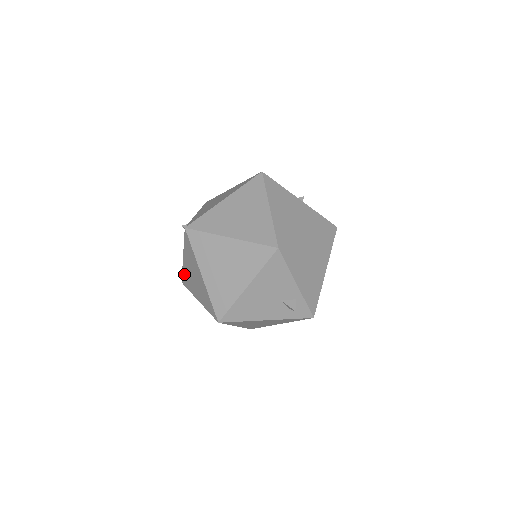
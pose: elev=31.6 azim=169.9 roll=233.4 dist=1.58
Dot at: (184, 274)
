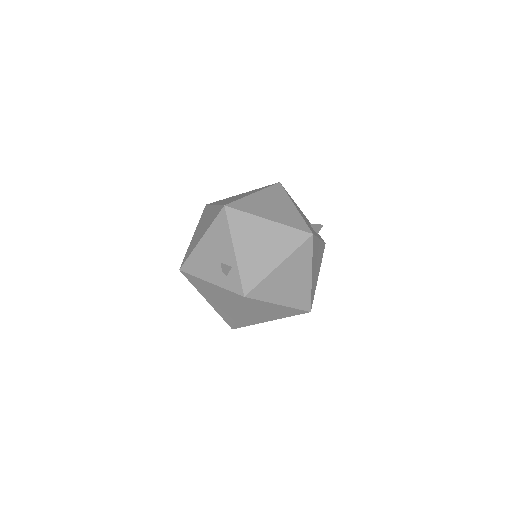
Dot at: occluded
